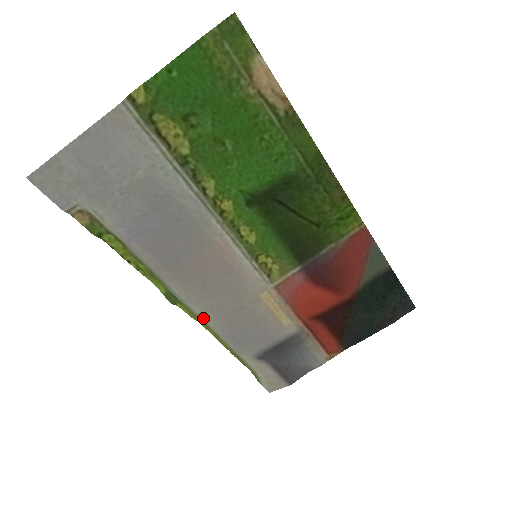
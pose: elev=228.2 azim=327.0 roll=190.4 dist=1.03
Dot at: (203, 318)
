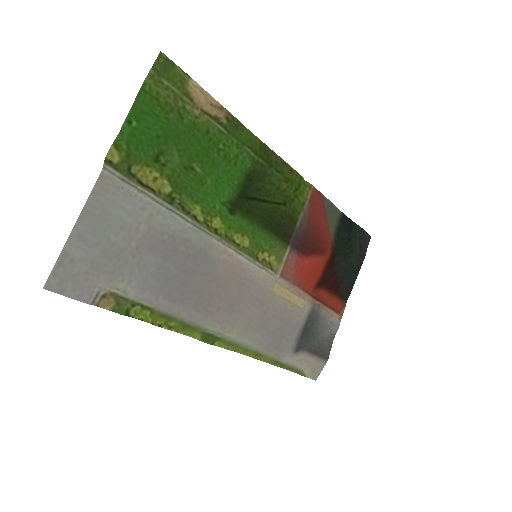
Dot at: (242, 341)
